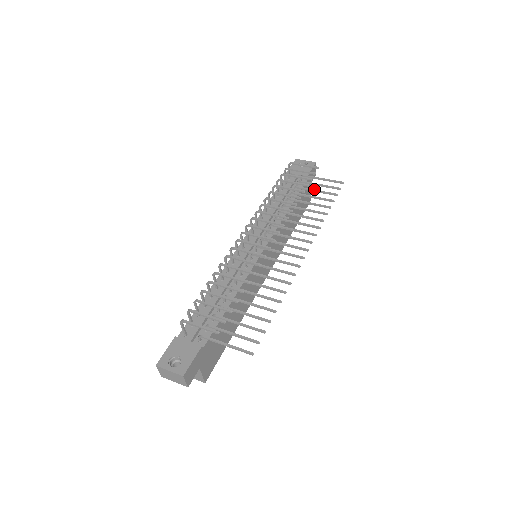
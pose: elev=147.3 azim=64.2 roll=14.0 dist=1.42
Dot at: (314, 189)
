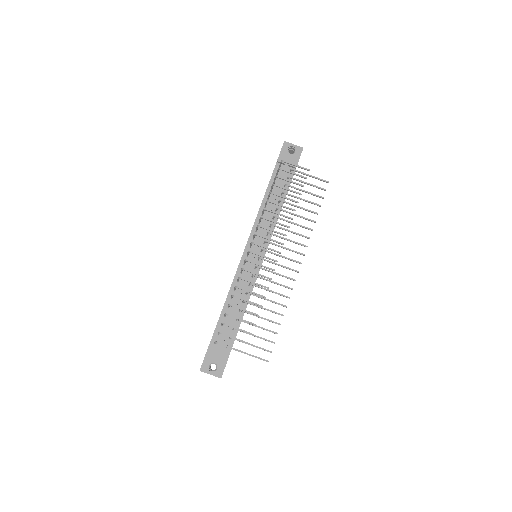
Dot at: (304, 190)
